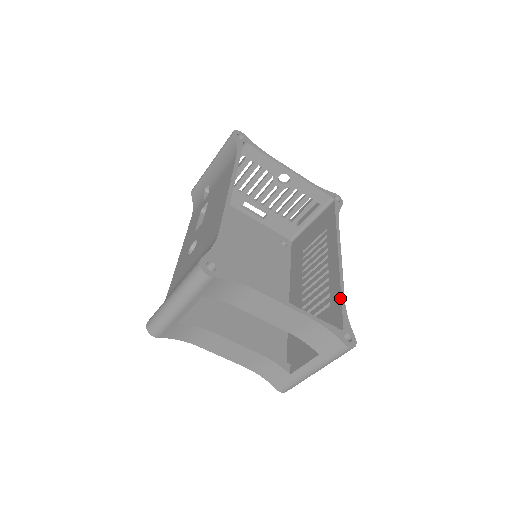
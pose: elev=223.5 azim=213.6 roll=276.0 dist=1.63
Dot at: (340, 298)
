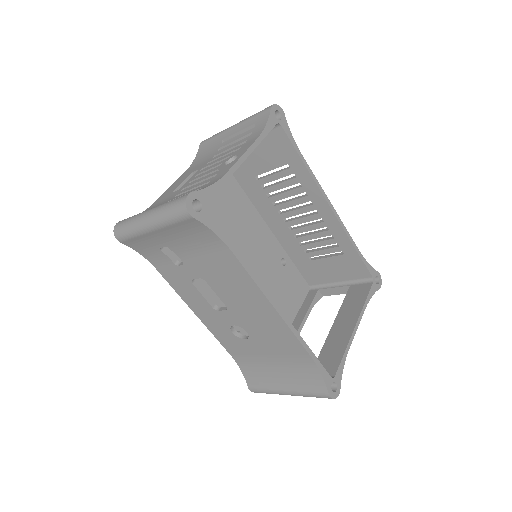
Dot at: (357, 253)
